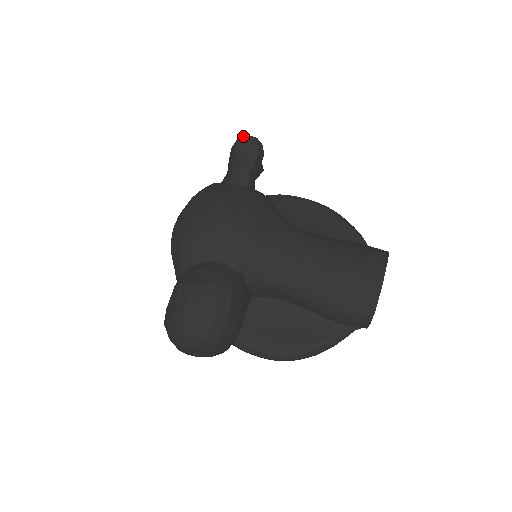
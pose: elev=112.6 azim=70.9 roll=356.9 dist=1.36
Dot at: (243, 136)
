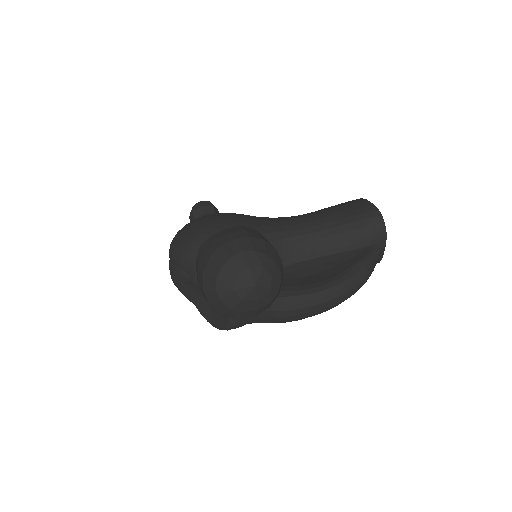
Dot at: occluded
